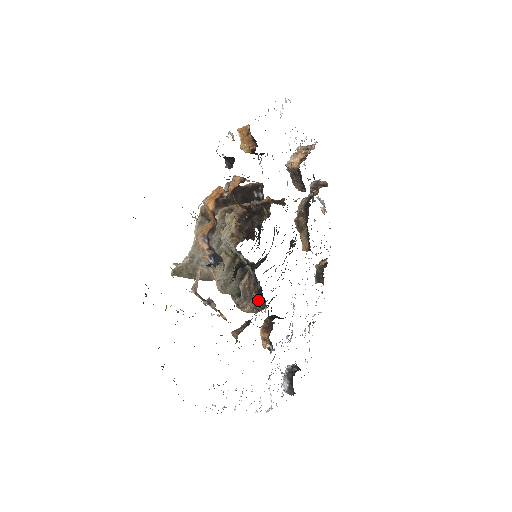
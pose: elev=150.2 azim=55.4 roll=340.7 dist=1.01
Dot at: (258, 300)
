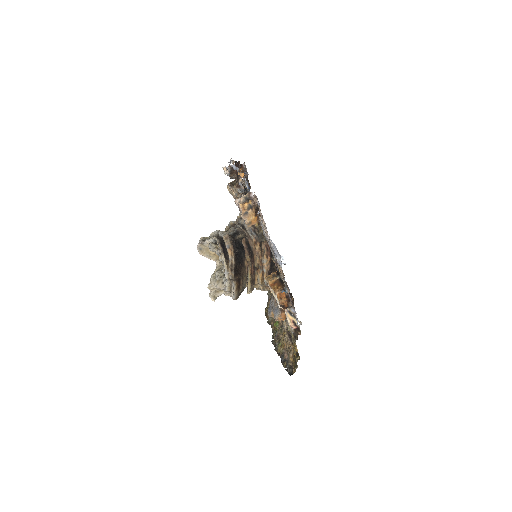
Dot at: occluded
